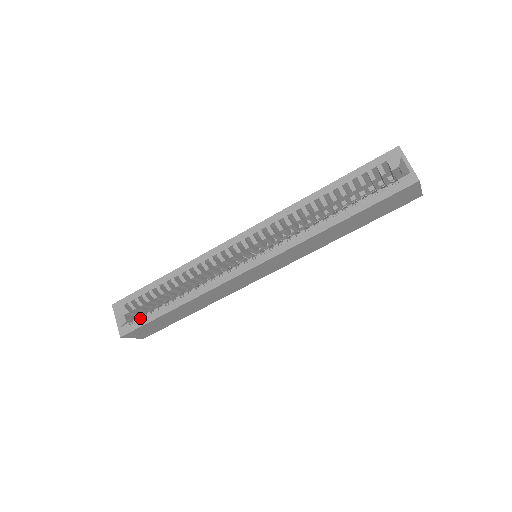
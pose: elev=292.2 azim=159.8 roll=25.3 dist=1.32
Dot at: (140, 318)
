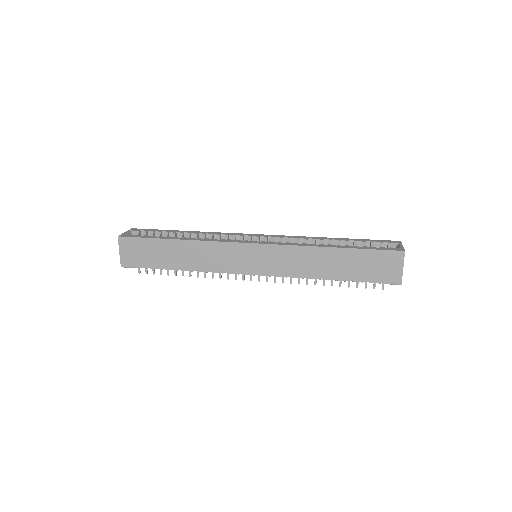
Dot at: (144, 235)
